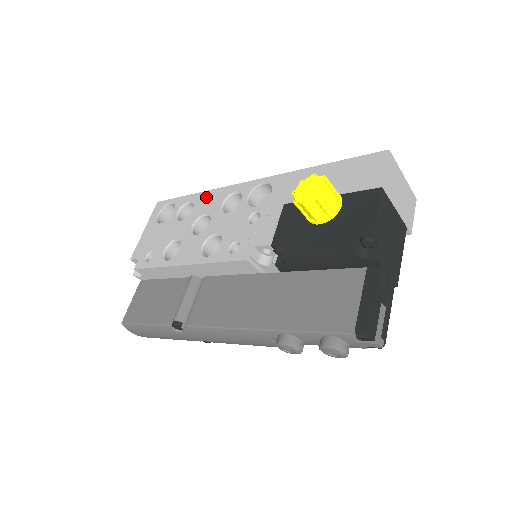
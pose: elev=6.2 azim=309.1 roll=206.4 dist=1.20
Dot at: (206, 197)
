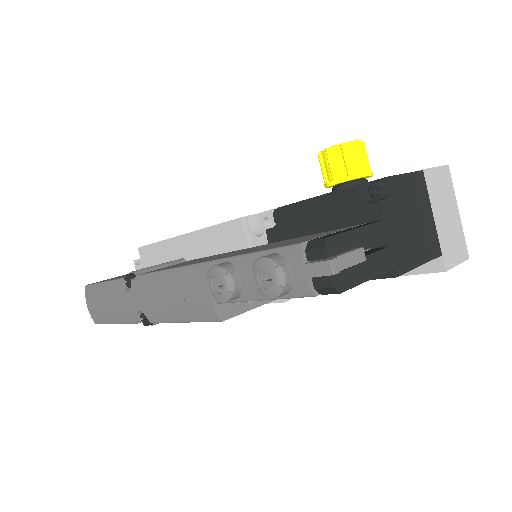
Dot at: occluded
